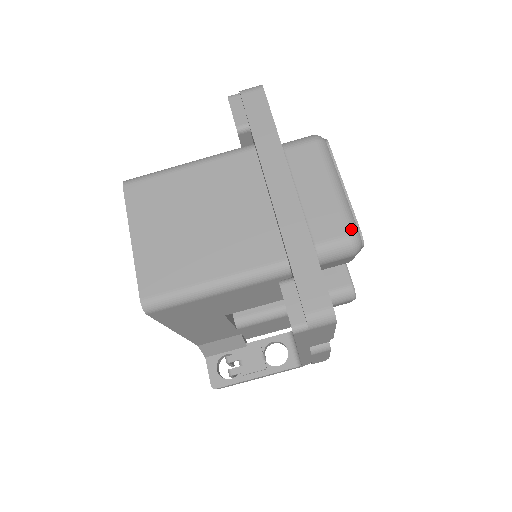
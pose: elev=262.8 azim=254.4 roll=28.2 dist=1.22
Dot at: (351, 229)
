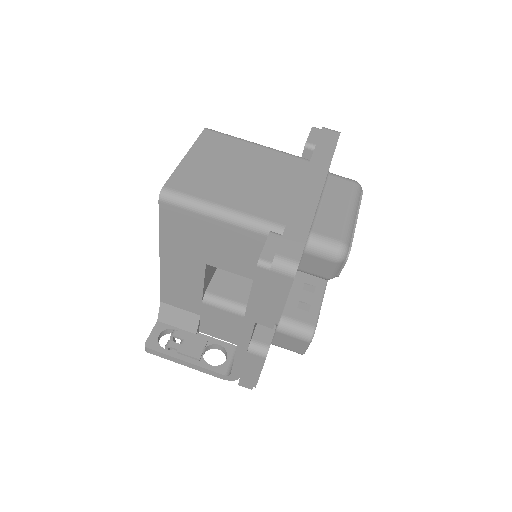
Dot at: (345, 240)
